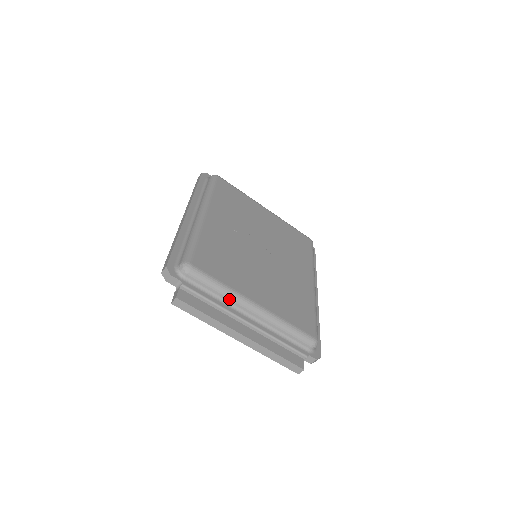
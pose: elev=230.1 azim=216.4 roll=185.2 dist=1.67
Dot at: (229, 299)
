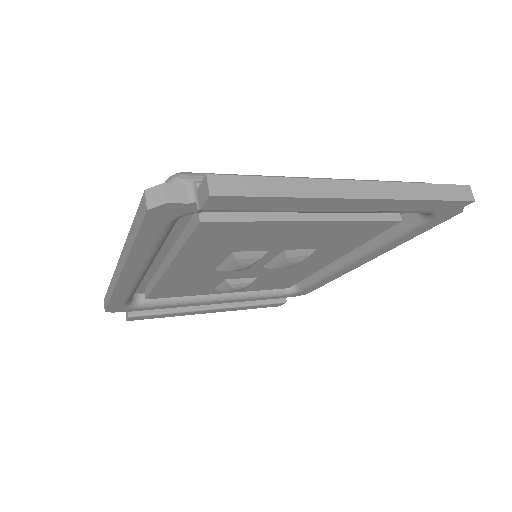
Dot at: occluded
